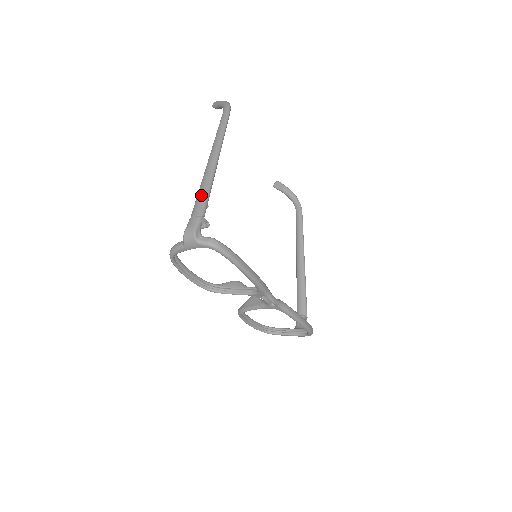
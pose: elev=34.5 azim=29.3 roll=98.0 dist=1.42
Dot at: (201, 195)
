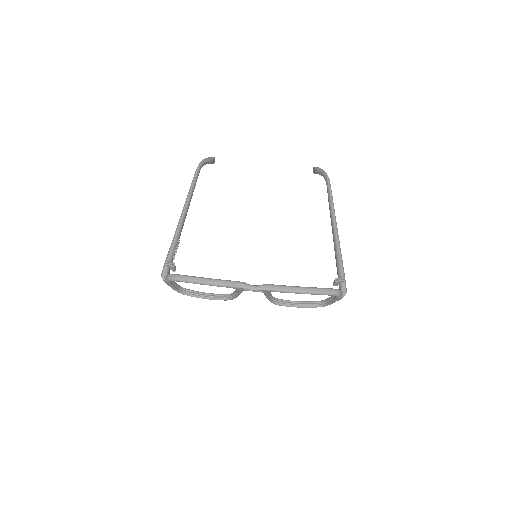
Dot at: (170, 247)
